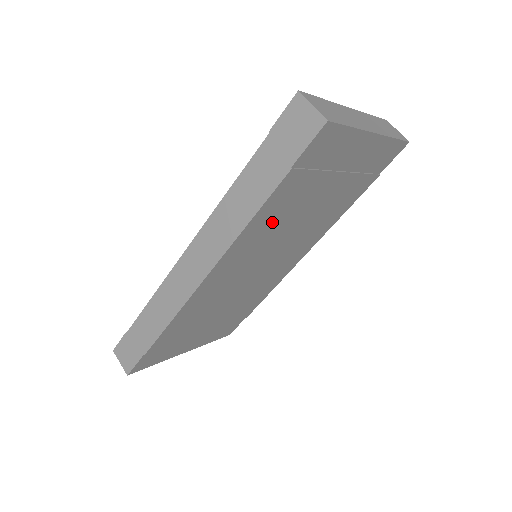
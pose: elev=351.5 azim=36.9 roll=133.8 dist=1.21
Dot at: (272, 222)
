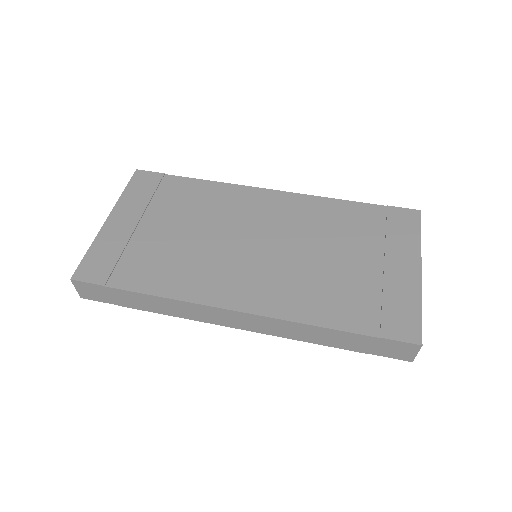
Dot at: occluded
